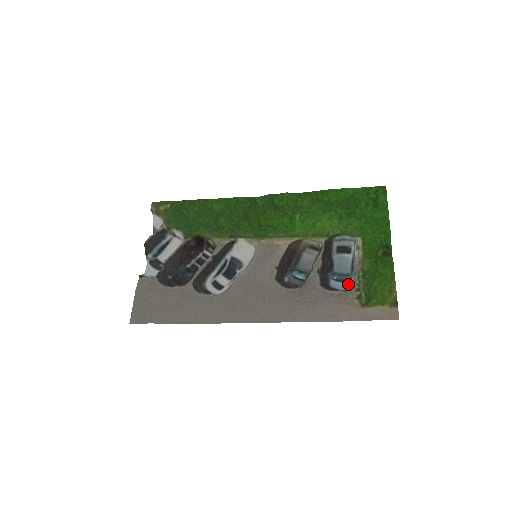
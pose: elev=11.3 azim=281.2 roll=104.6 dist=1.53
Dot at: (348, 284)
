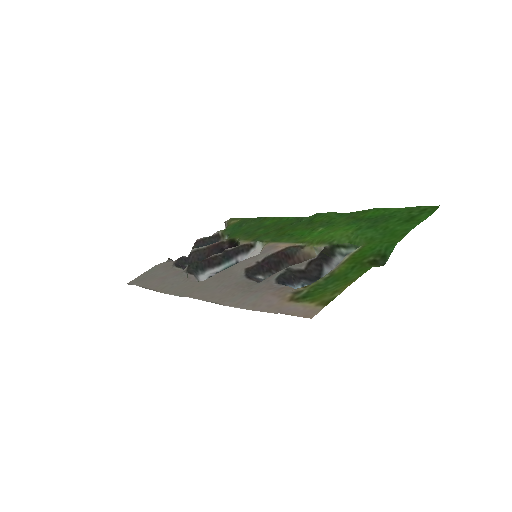
Dot at: occluded
